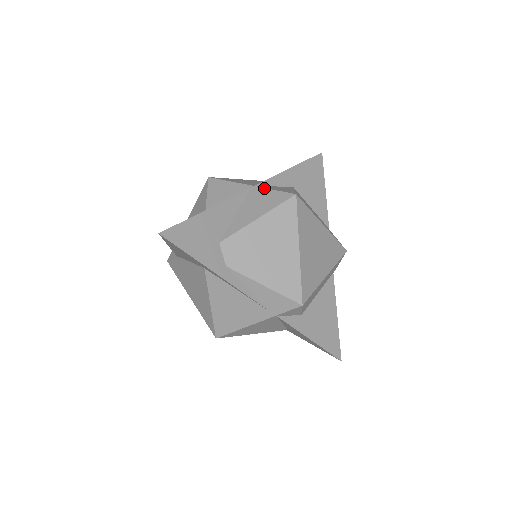
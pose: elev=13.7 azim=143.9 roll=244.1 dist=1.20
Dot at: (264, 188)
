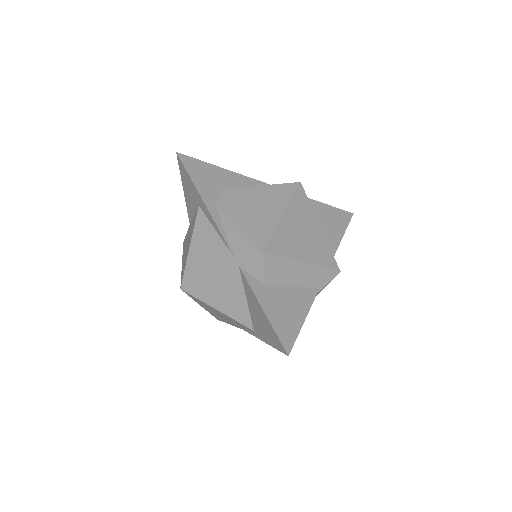
Dot at: occluded
